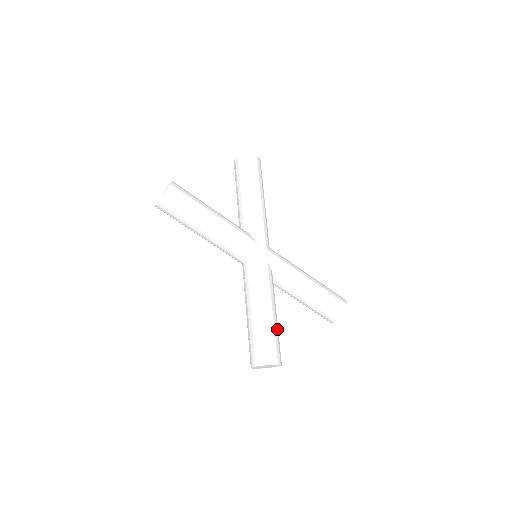
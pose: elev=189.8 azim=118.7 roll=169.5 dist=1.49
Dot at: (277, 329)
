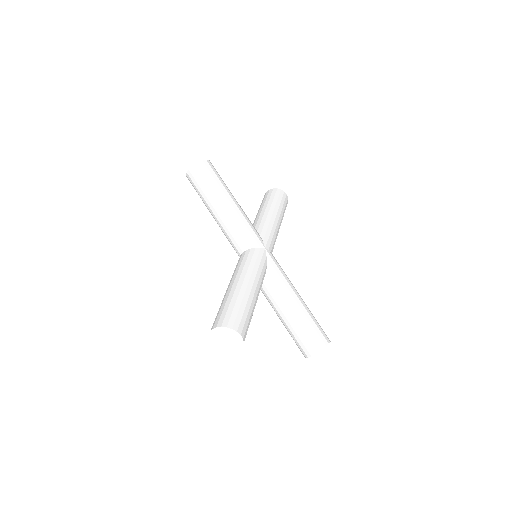
Dot at: (252, 311)
